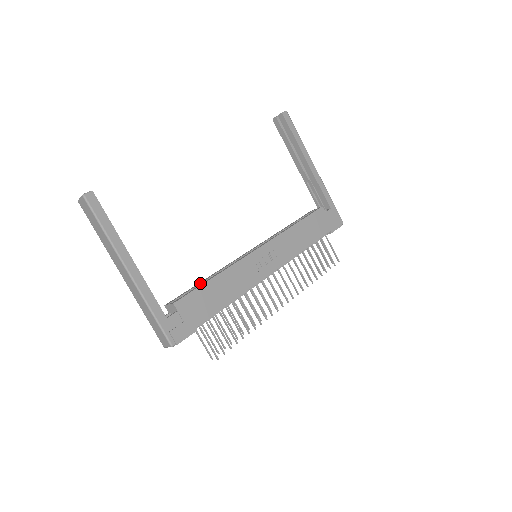
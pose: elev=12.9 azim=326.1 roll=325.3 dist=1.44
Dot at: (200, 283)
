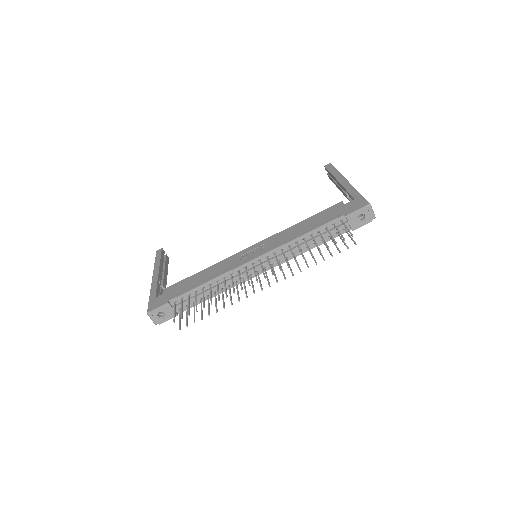
Dot at: occluded
